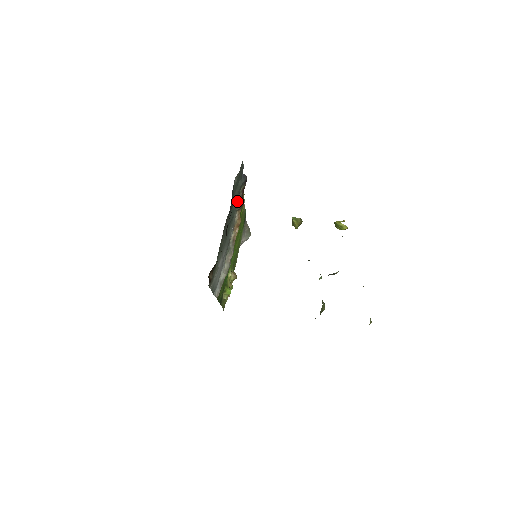
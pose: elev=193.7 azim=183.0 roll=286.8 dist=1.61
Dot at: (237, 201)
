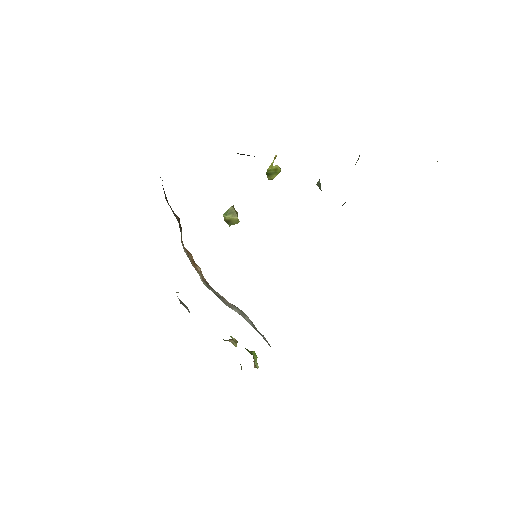
Dot at: occluded
